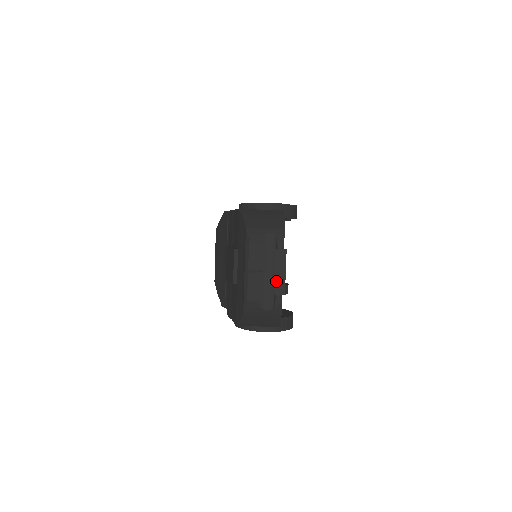
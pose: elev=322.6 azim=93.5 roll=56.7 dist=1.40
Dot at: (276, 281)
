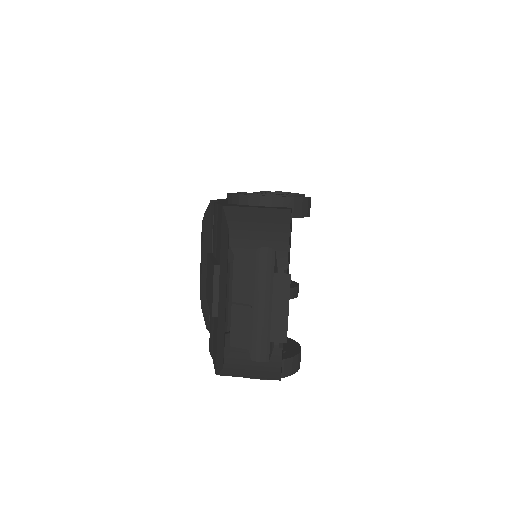
Dot at: (273, 322)
